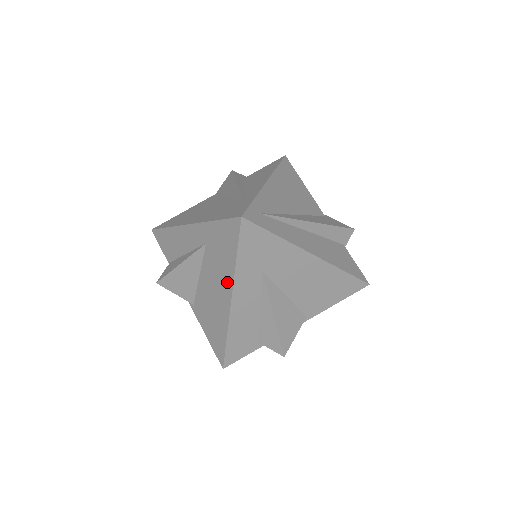
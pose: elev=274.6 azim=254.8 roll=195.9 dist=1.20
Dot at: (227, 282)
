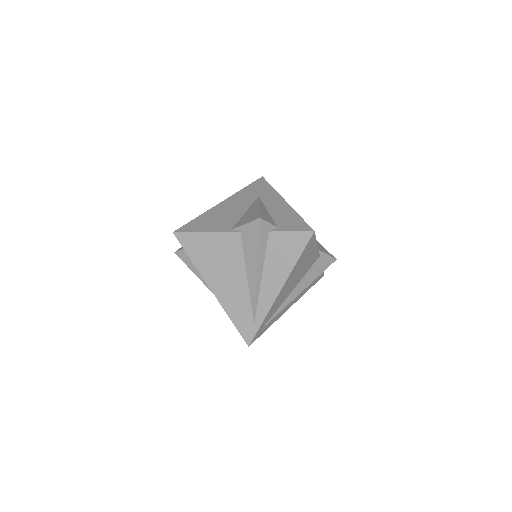
Dot at: occluded
